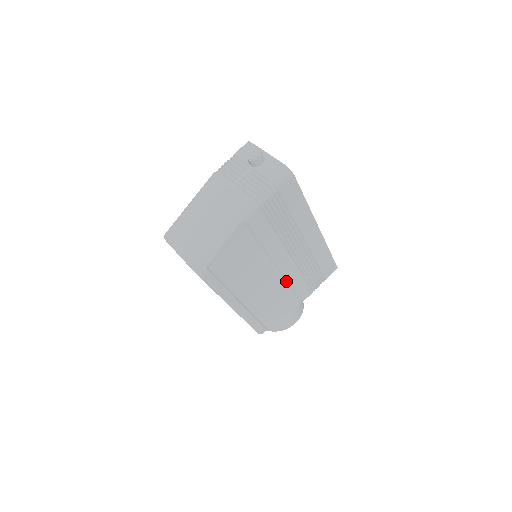
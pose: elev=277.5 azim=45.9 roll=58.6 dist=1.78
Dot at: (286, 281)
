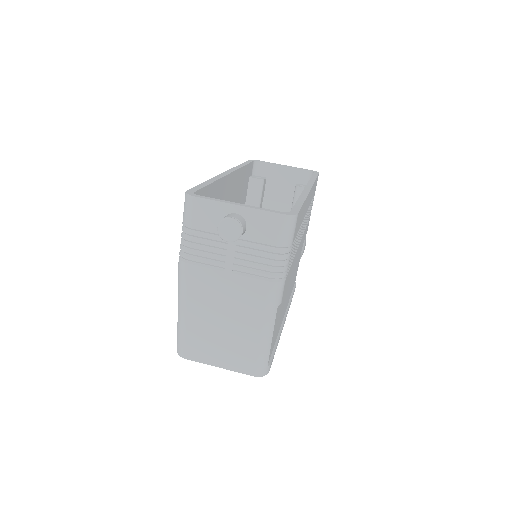
Dot at: occluded
